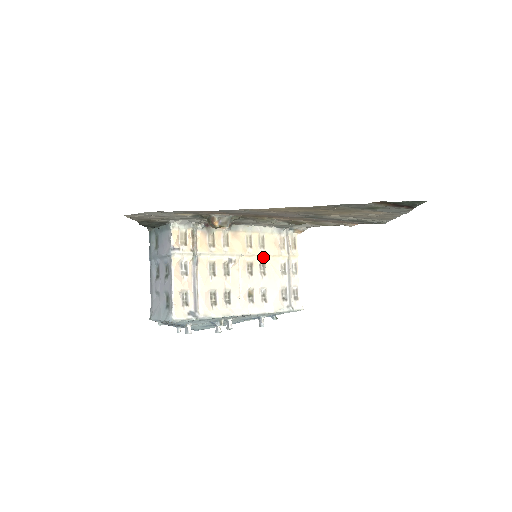
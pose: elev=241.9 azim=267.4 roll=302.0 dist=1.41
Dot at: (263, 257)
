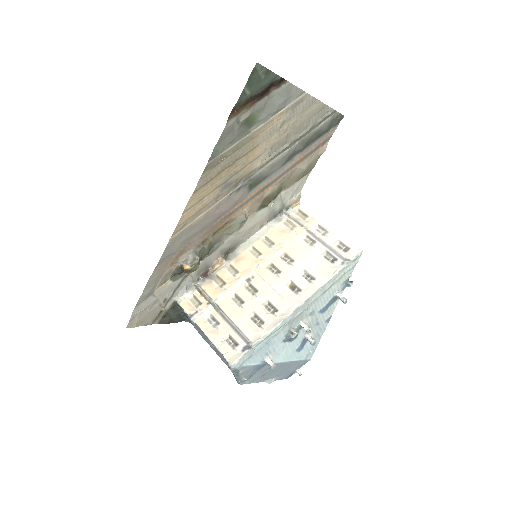
Dot at: (279, 251)
